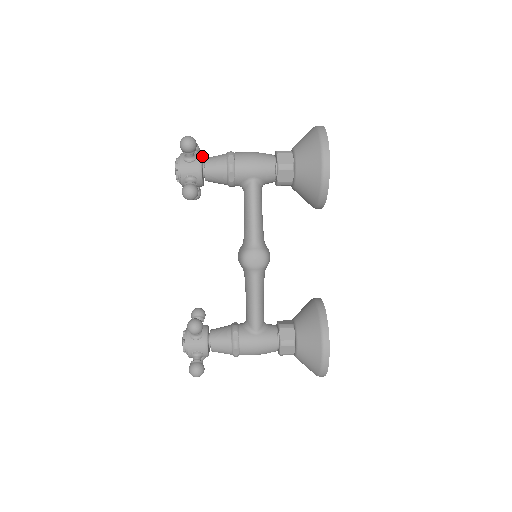
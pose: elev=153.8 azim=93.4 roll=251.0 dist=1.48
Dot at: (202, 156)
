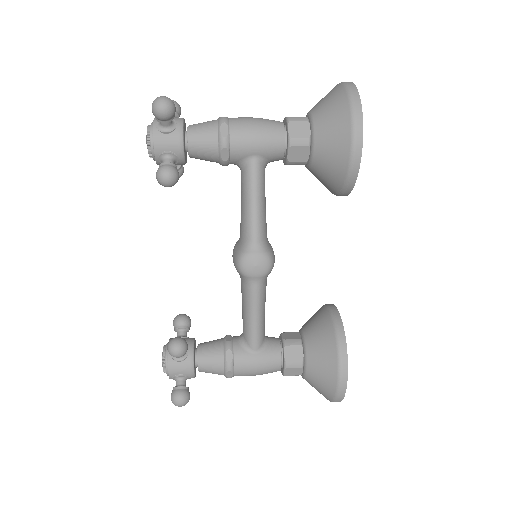
Dot at: (184, 122)
